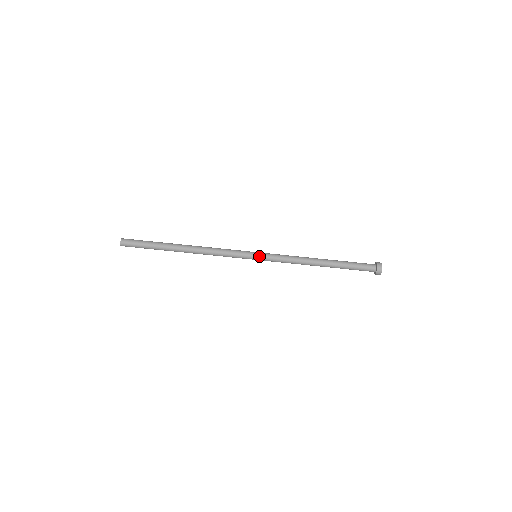
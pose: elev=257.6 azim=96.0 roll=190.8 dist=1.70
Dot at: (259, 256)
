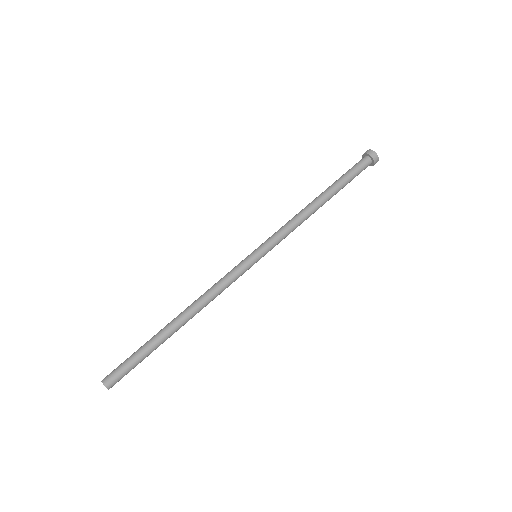
Dot at: (256, 250)
